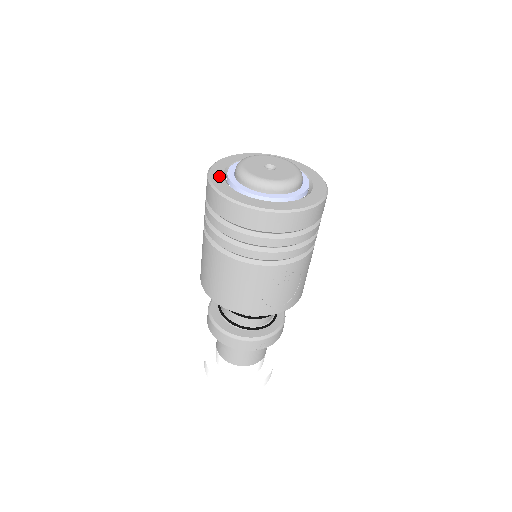
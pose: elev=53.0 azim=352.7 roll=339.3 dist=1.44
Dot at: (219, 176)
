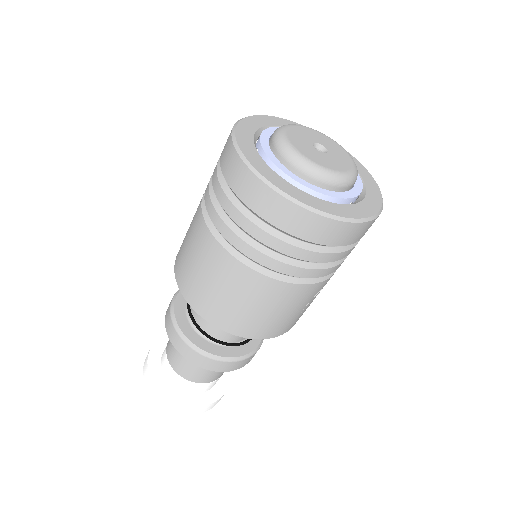
Dot at: (269, 170)
